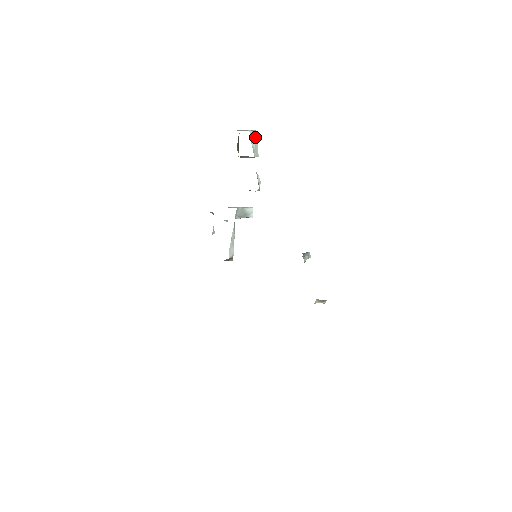
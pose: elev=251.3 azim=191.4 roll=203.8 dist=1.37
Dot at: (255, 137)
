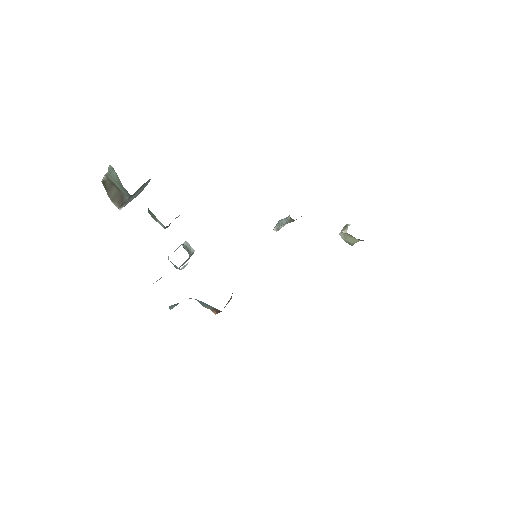
Dot at: occluded
